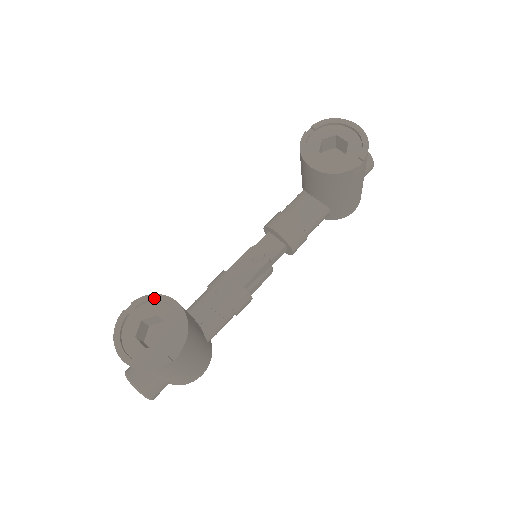
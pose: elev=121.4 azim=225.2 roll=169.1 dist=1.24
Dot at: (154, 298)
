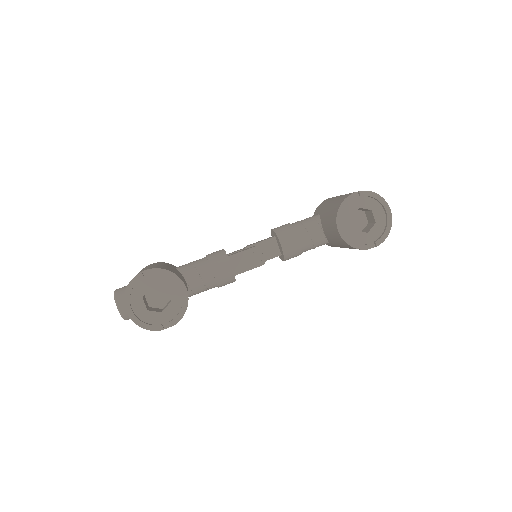
Dot at: (169, 275)
